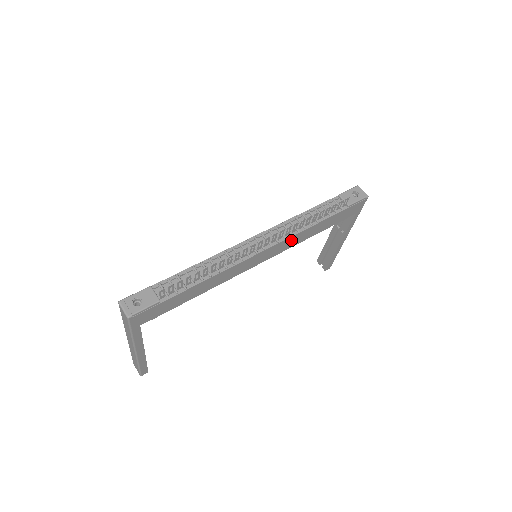
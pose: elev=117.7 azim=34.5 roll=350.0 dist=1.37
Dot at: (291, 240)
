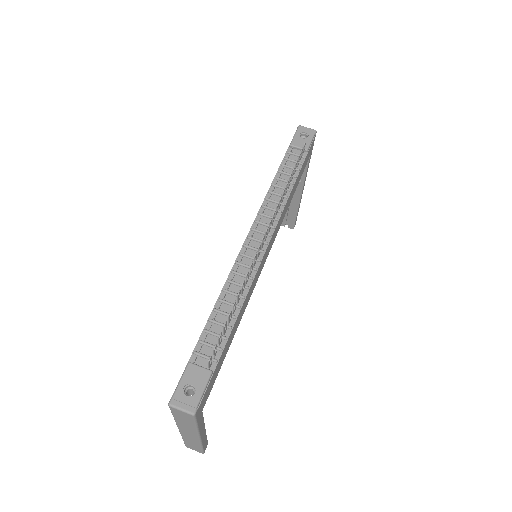
Dot at: (281, 218)
